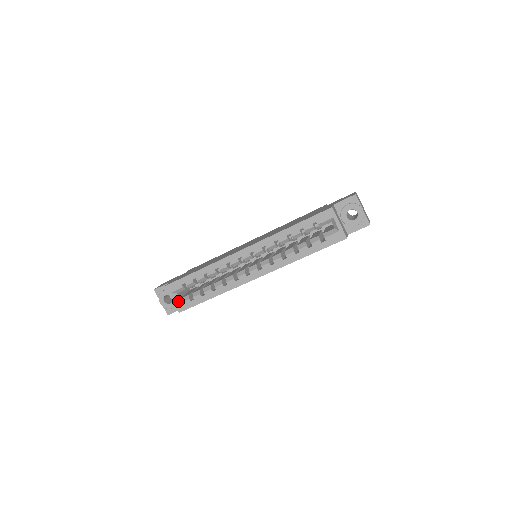
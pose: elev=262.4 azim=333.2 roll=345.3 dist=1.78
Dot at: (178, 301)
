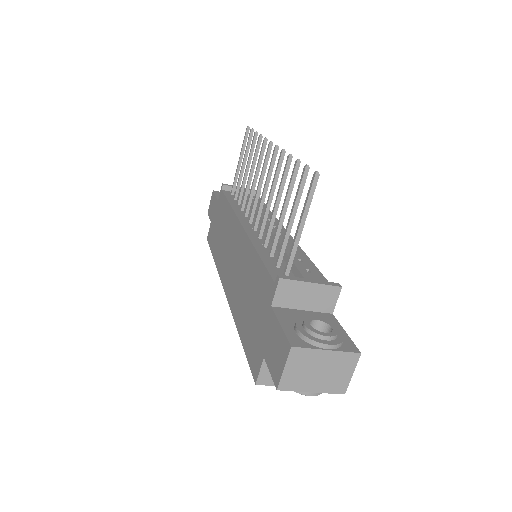
Dot at: occluded
